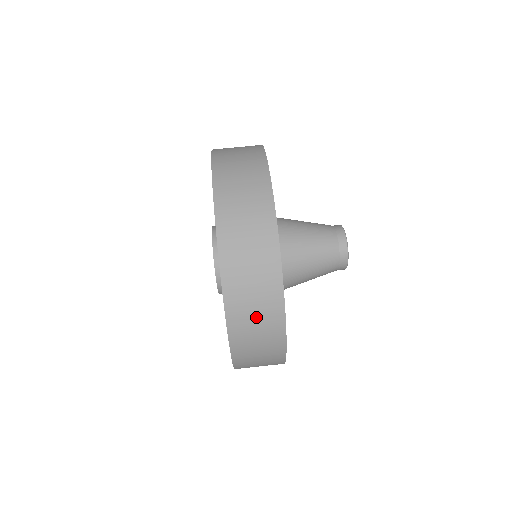
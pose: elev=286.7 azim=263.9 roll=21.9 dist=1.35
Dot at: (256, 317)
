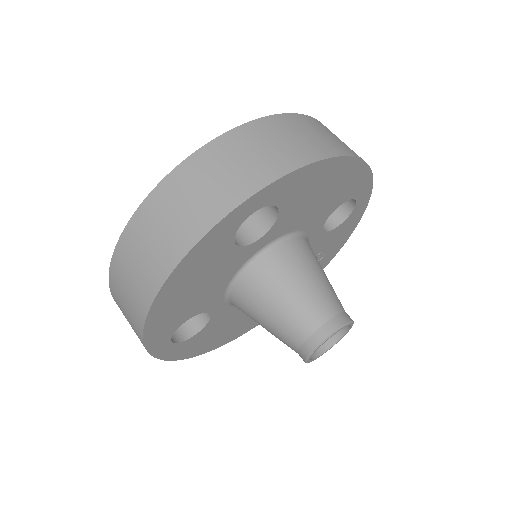
Dot at: (288, 140)
